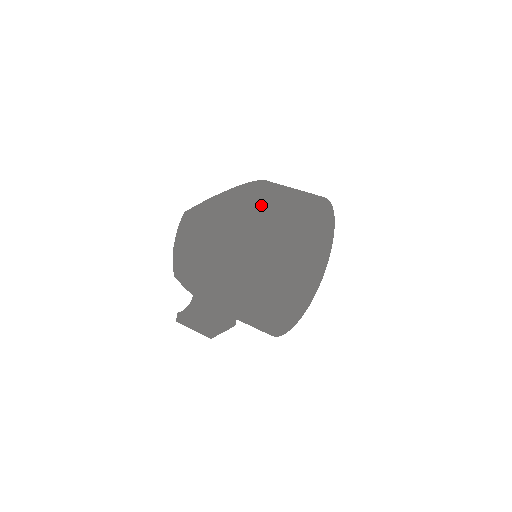
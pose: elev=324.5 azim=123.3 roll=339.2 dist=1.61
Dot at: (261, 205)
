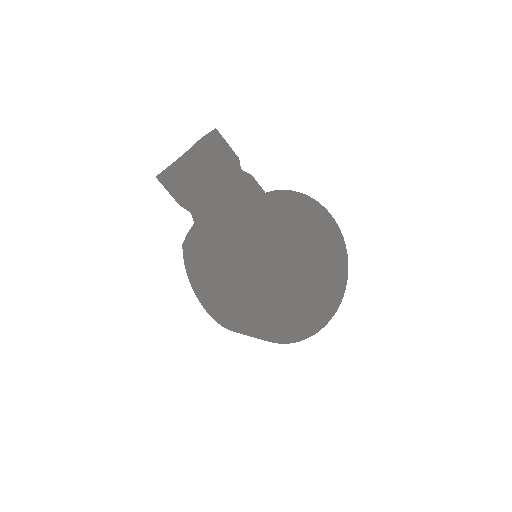
Dot at: occluded
